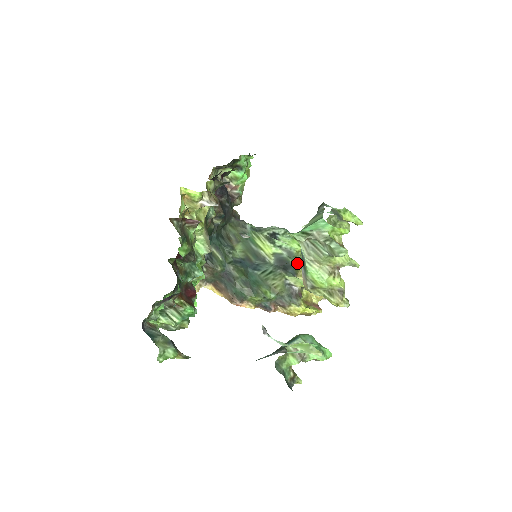
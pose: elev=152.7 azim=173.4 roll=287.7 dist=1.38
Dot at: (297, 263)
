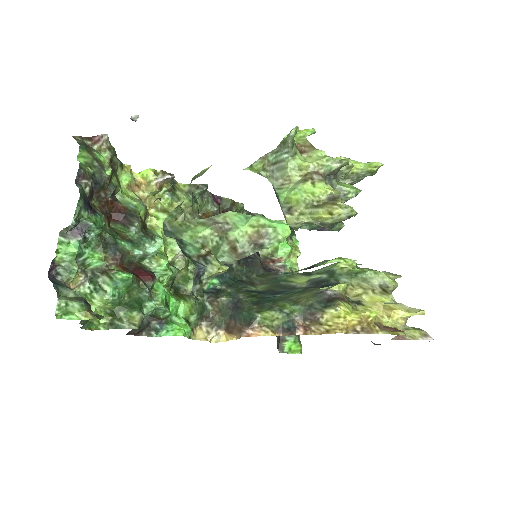
Dot at: (343, 280)
